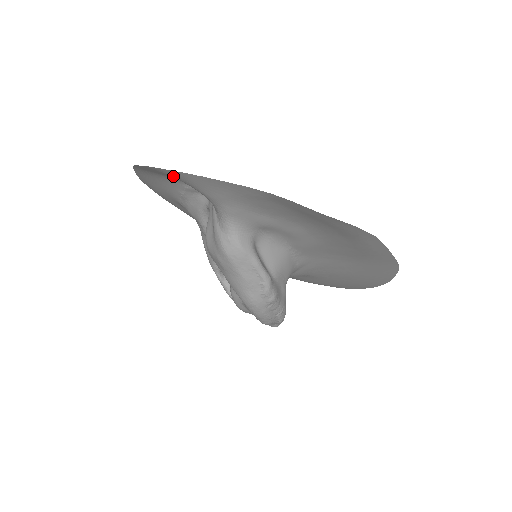
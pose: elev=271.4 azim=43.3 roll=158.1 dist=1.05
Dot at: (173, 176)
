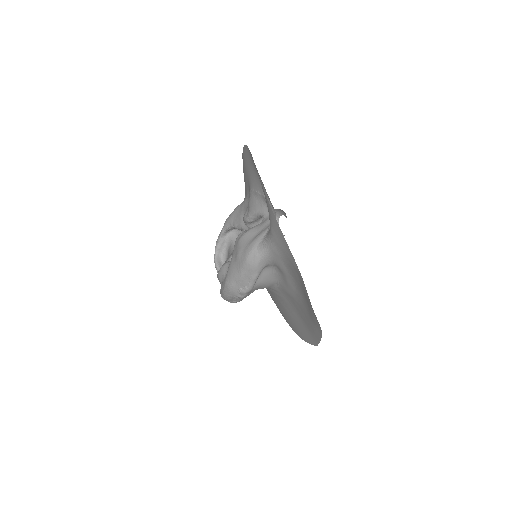
Dot at: (267, 203)
